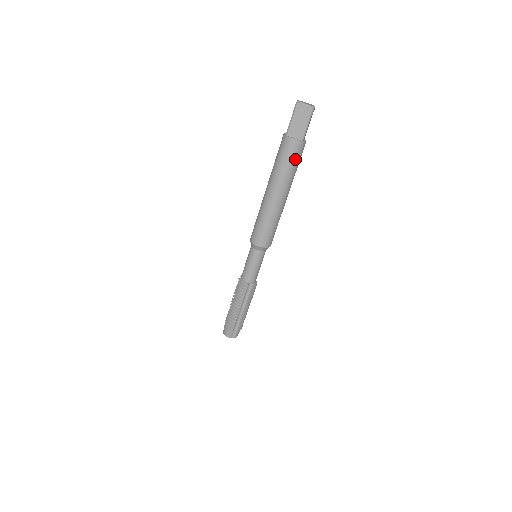
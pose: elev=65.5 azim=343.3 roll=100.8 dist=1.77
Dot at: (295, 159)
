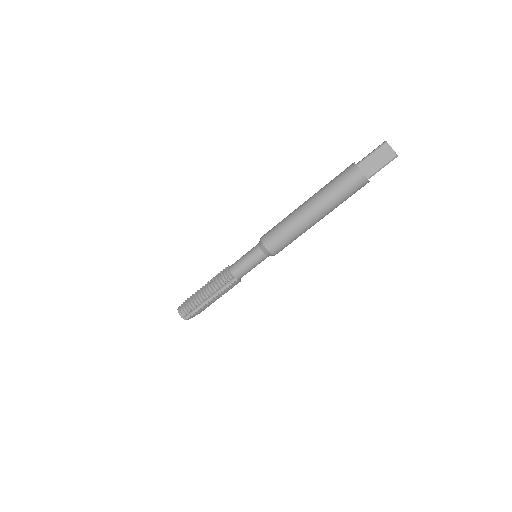
Dot at: (351, 191)
